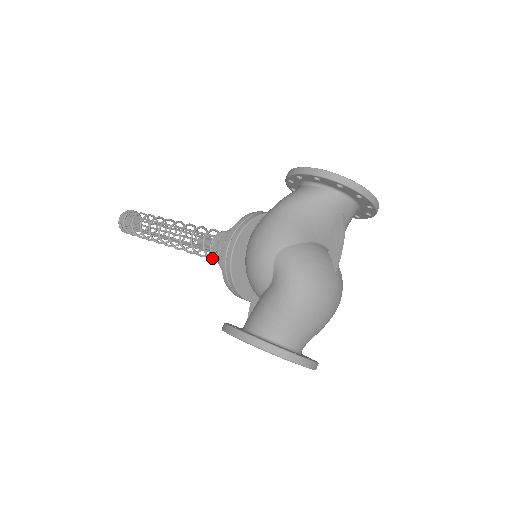
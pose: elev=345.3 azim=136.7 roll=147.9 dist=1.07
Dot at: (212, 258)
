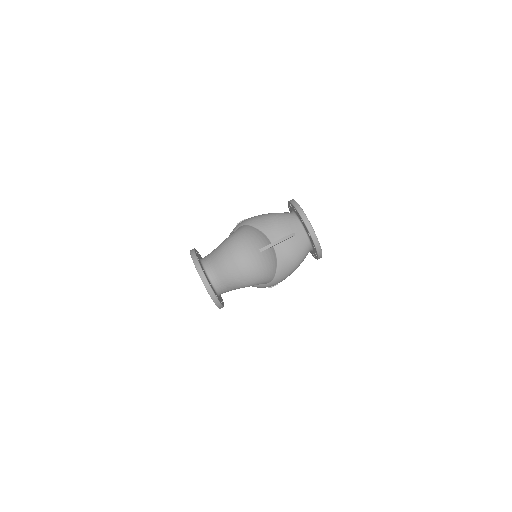
Dot at: occluded
